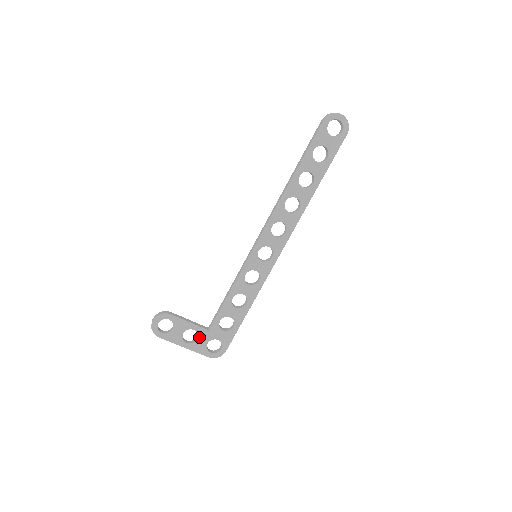
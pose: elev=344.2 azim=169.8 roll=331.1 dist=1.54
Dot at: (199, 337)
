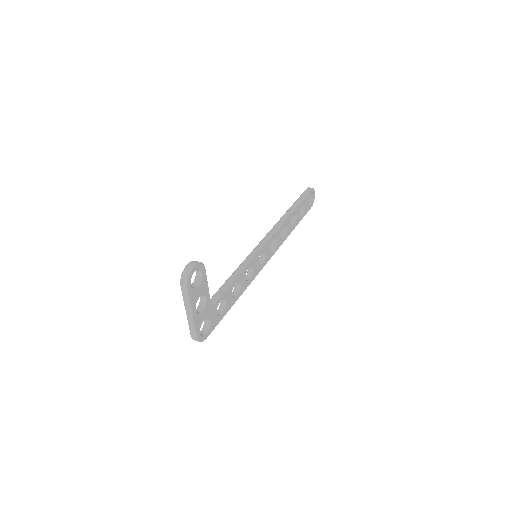
Dot at: (204, 309)
